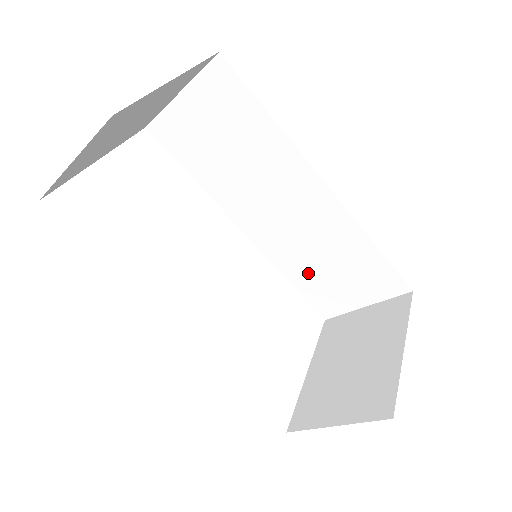
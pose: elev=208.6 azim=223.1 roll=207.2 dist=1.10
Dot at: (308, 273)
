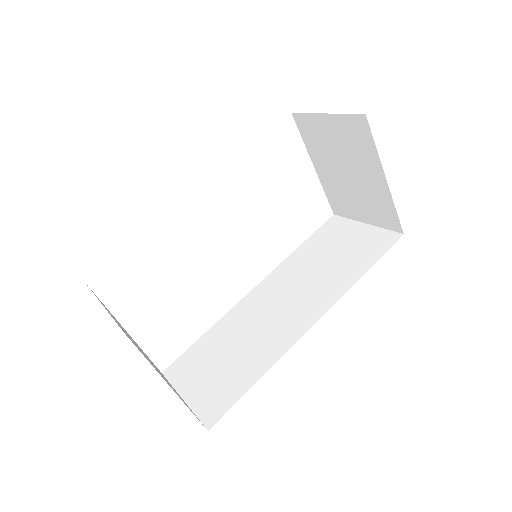
Dot at: occluded
